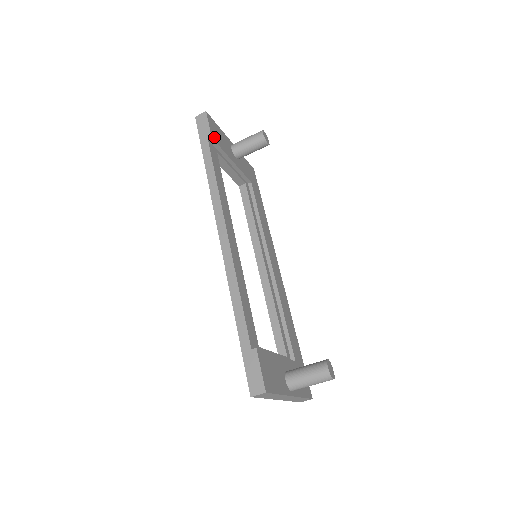
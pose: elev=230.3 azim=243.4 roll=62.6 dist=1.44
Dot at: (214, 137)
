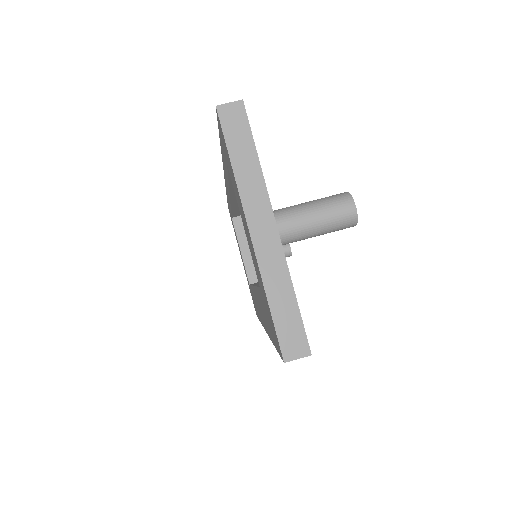
Dot at: occluded
